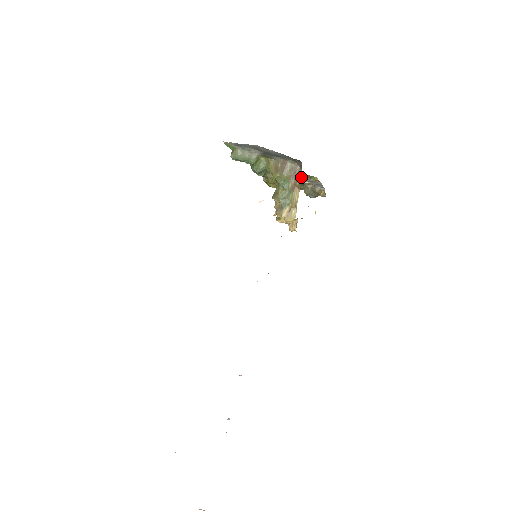
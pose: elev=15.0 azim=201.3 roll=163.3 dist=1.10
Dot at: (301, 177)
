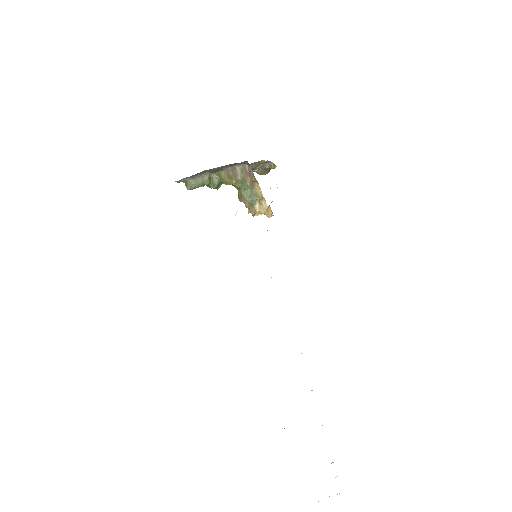
Dot at: occluded
